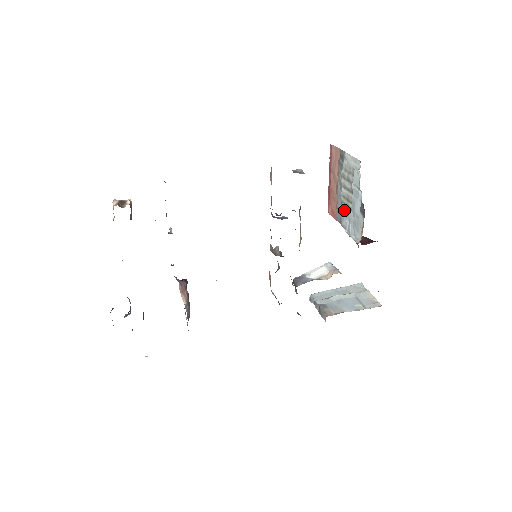
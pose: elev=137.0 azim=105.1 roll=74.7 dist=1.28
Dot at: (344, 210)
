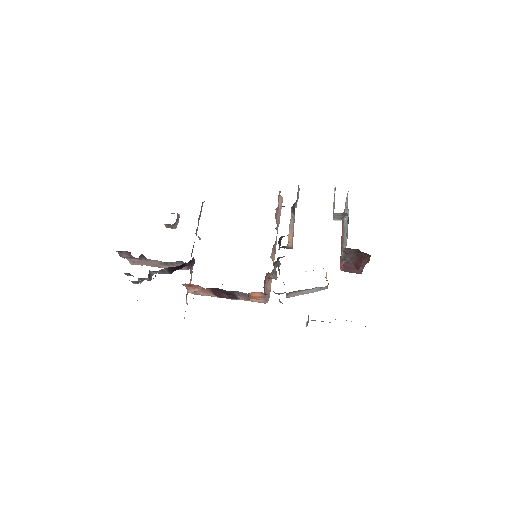
Dot at: occluded
